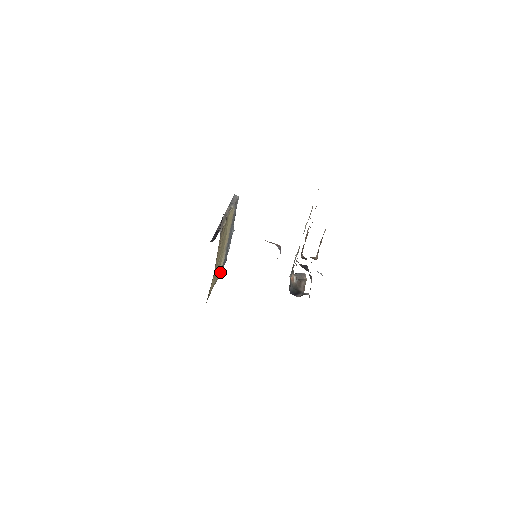
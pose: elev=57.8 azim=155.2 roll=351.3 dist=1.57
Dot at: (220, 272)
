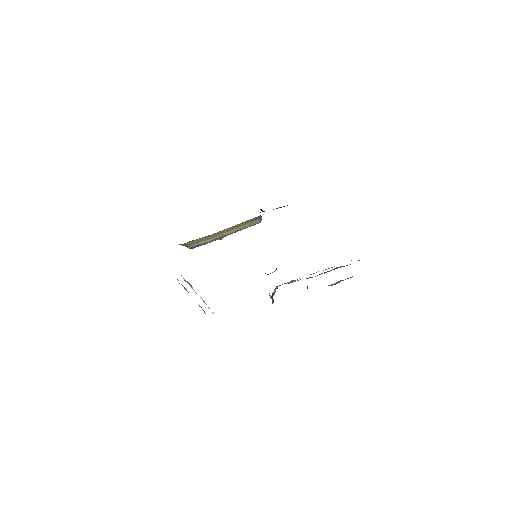
Dot at: (194, 245)
